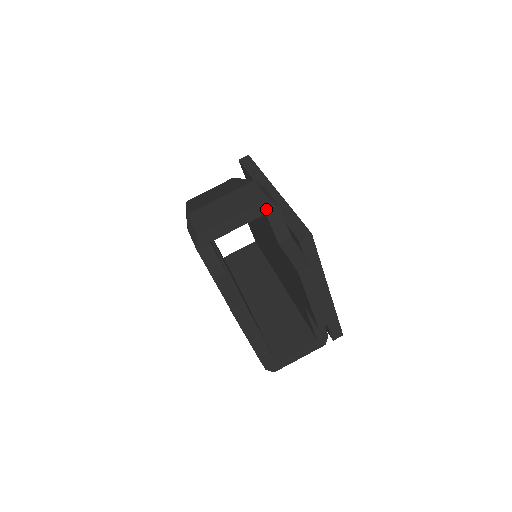
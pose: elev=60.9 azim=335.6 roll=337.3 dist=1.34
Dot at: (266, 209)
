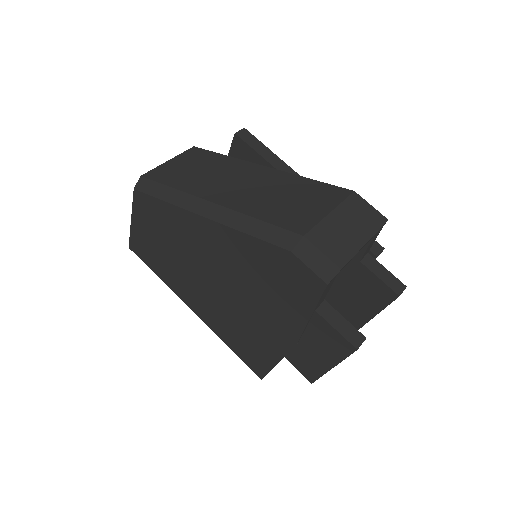
Dot at: (379, 230)
